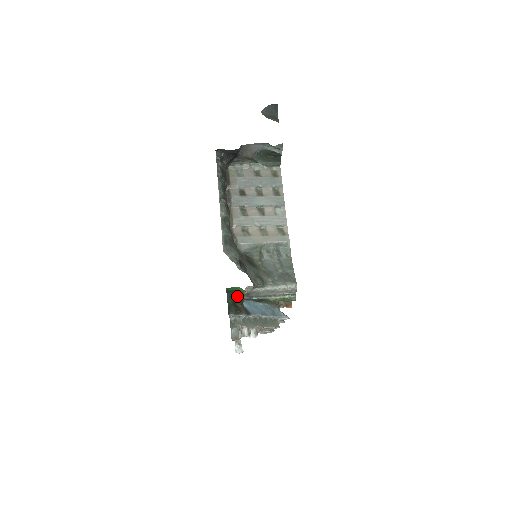
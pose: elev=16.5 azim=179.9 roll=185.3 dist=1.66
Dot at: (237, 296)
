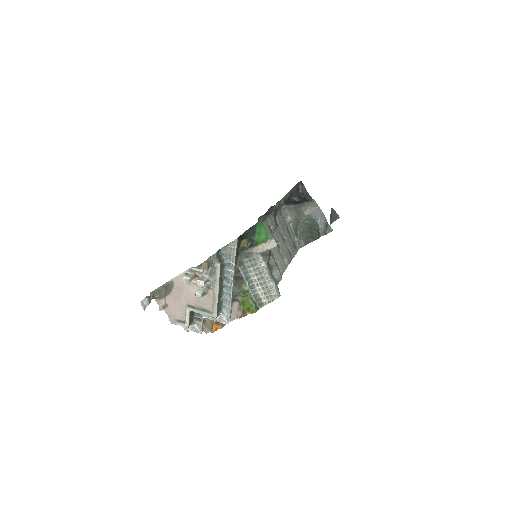
Dot at: (247, 242)
